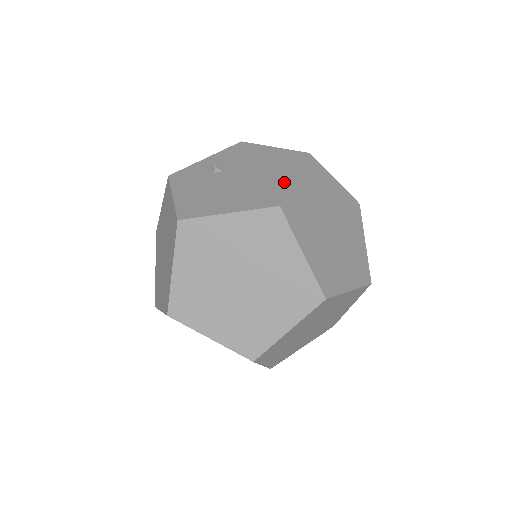
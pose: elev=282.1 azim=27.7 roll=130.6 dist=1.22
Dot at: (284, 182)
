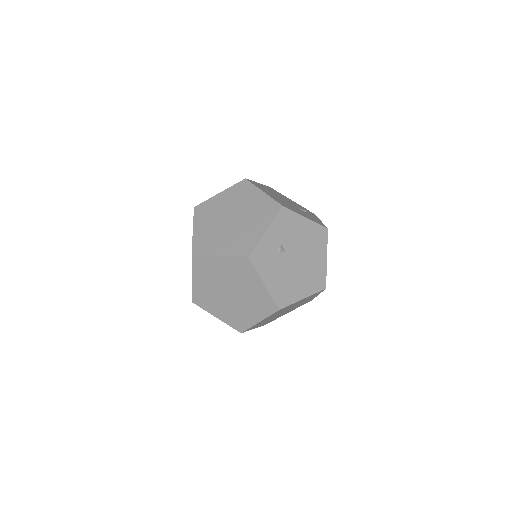
Dot at: (323, 264)
